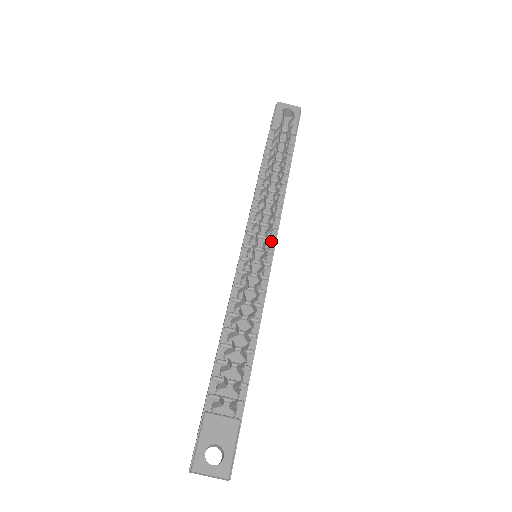
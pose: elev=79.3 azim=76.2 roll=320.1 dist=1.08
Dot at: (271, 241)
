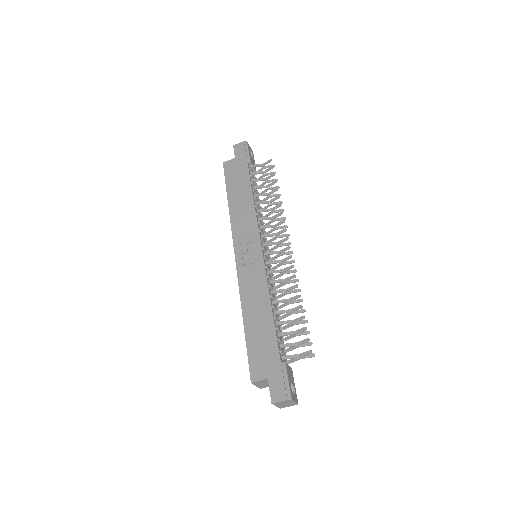
Dot at: (267, 249)
